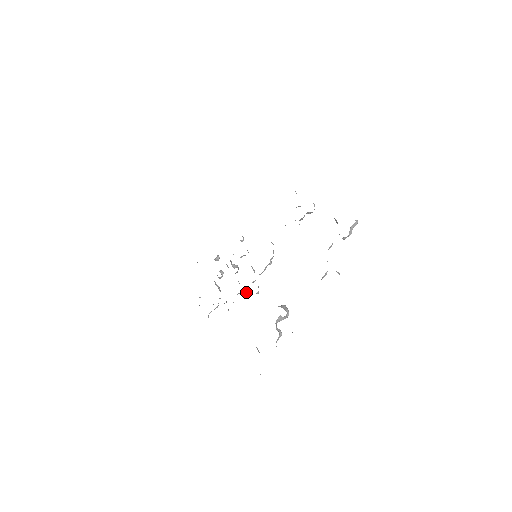
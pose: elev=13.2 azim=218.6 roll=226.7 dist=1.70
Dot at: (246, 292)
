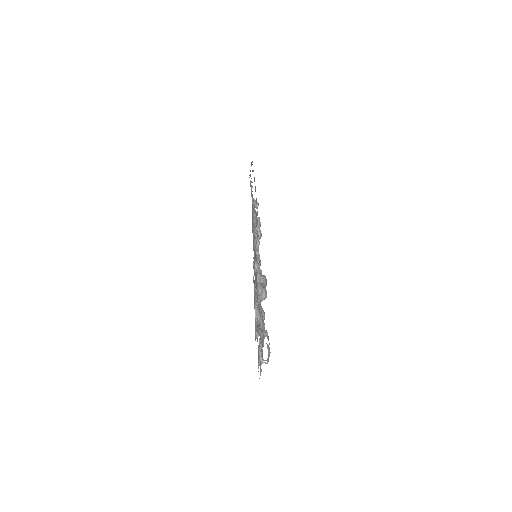
Dot at: occluded
